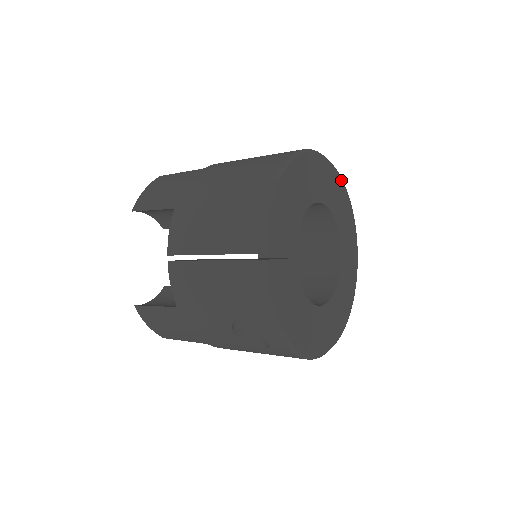
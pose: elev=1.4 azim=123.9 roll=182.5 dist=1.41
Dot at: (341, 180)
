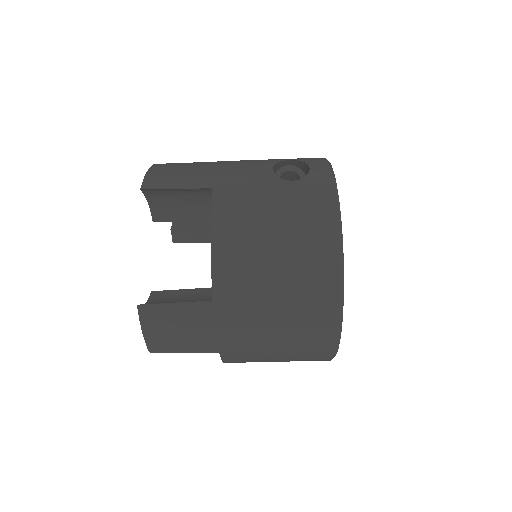
Dot at: occluded
